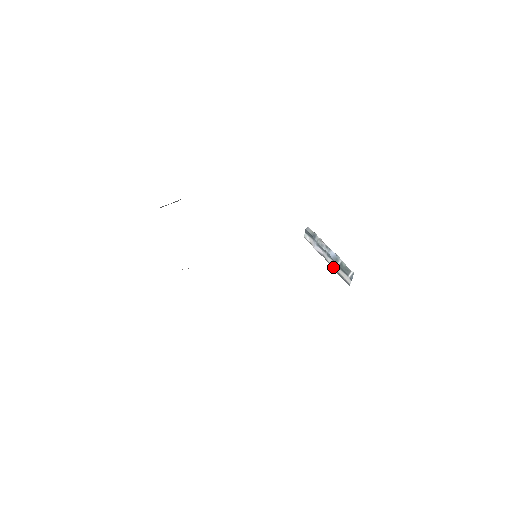
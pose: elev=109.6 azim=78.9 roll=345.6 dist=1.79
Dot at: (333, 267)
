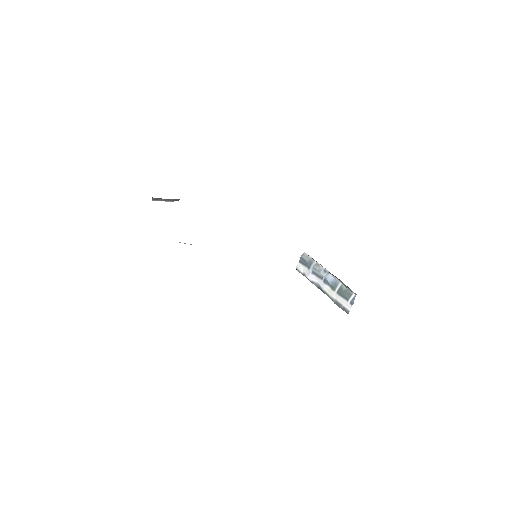
Dot at: (329, 295)
